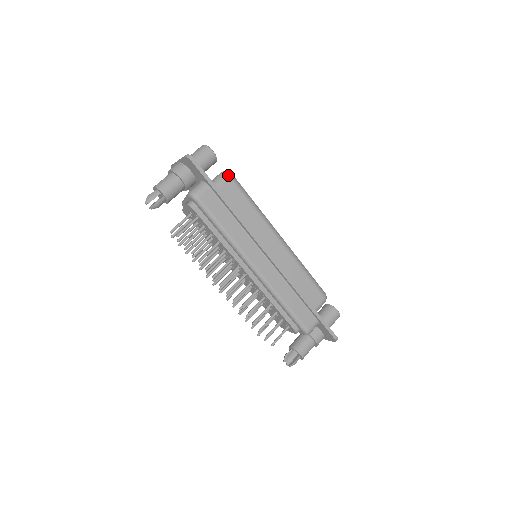
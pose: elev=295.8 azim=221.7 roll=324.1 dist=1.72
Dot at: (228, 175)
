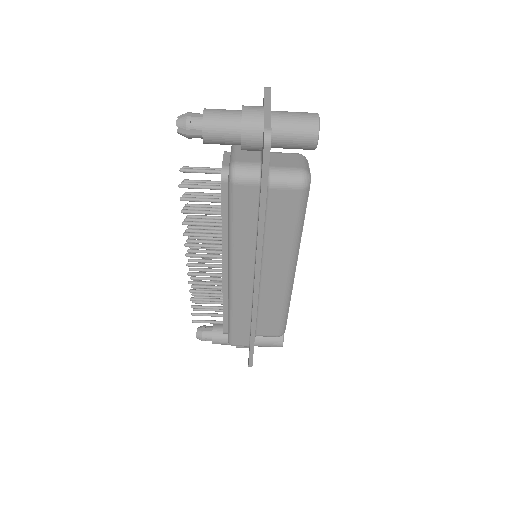
Dot at: (302, 184)
